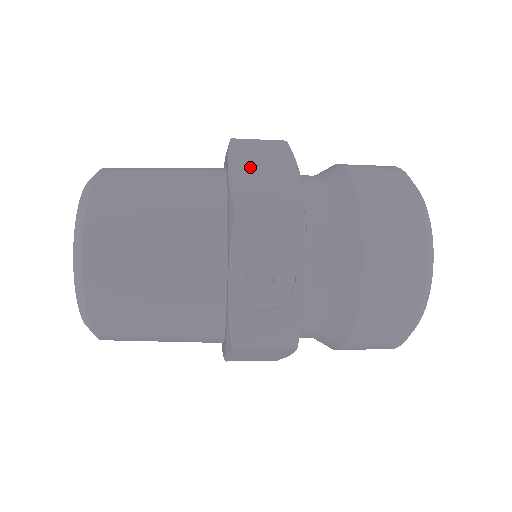
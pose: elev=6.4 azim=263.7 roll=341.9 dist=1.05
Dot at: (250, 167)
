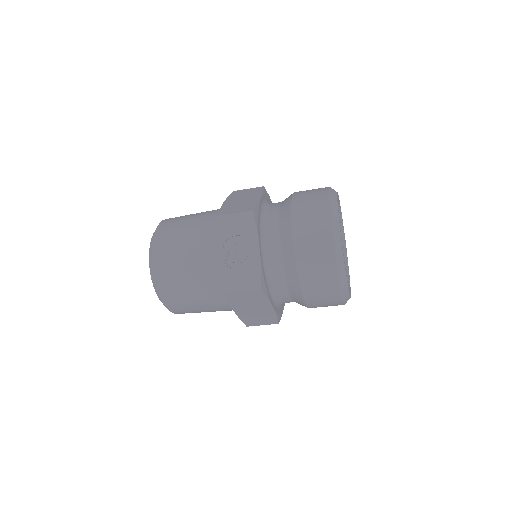
Dot at: (235, 200)
